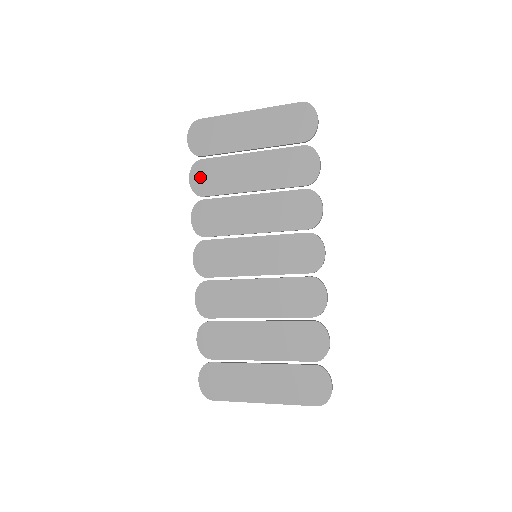
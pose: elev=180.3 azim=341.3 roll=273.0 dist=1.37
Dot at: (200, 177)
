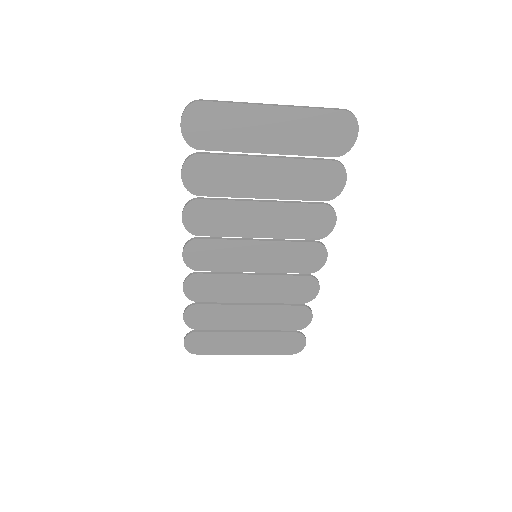
Dot at: (197, 174)
